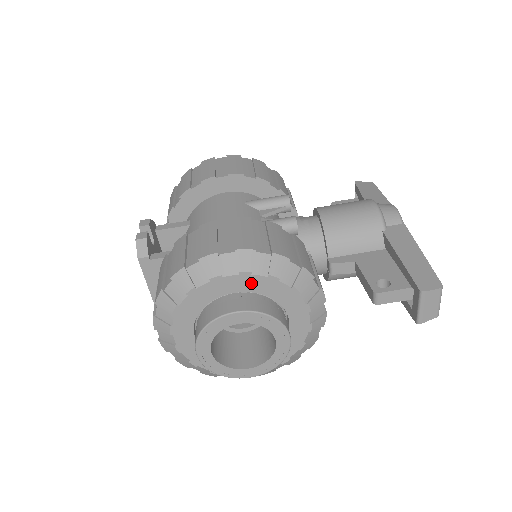
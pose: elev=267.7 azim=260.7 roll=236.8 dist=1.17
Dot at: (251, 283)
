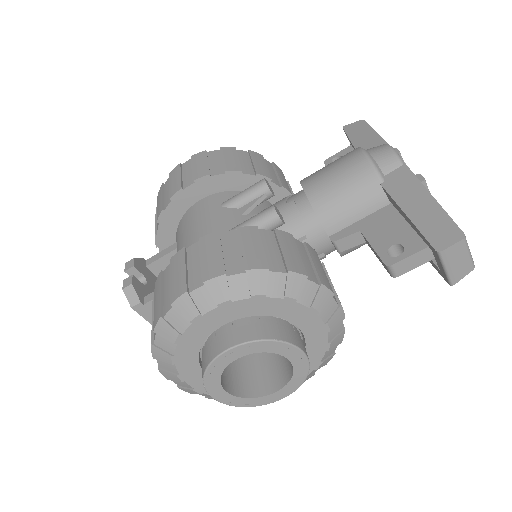
Dot at: (236, 310)
